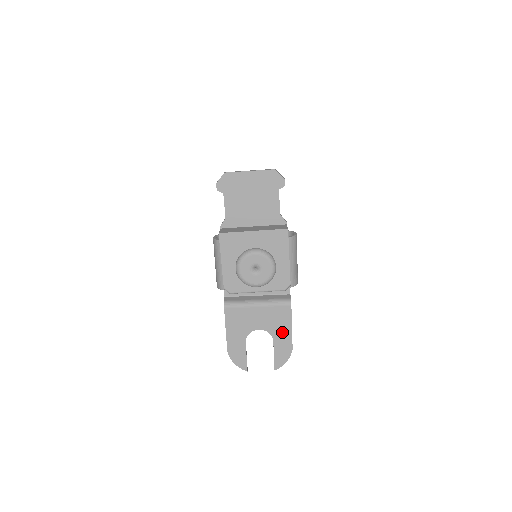
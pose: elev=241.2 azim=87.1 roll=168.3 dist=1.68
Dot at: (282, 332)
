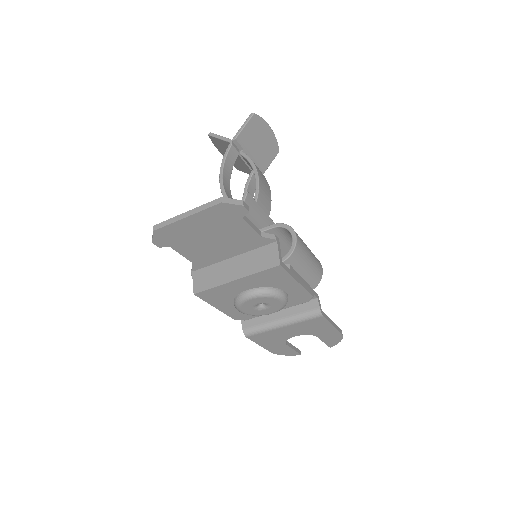
Dot at: (323, 331)
